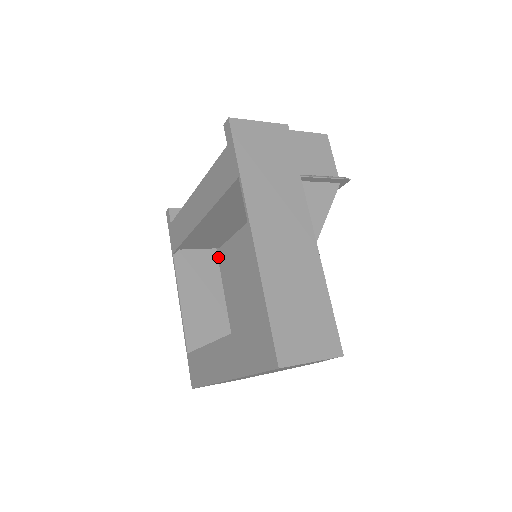
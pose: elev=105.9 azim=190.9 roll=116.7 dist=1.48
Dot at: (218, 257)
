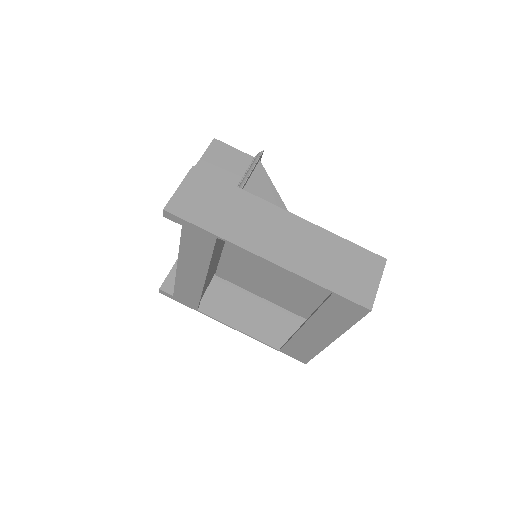
Dot at: (221, 278)
